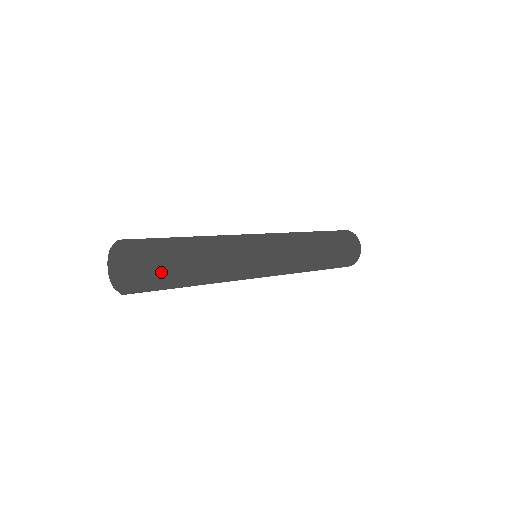
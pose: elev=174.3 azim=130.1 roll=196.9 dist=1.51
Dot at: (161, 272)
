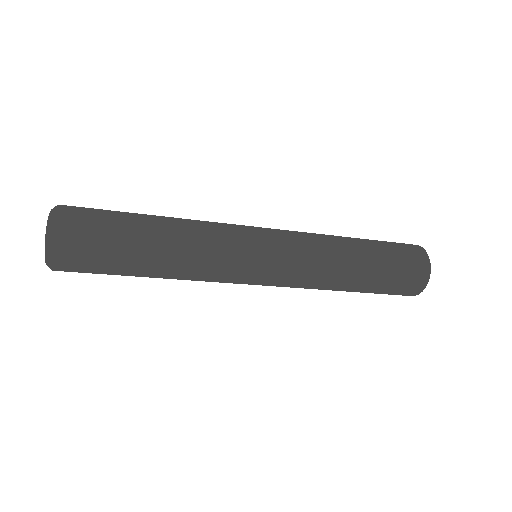
Dot at: (95, 213)
